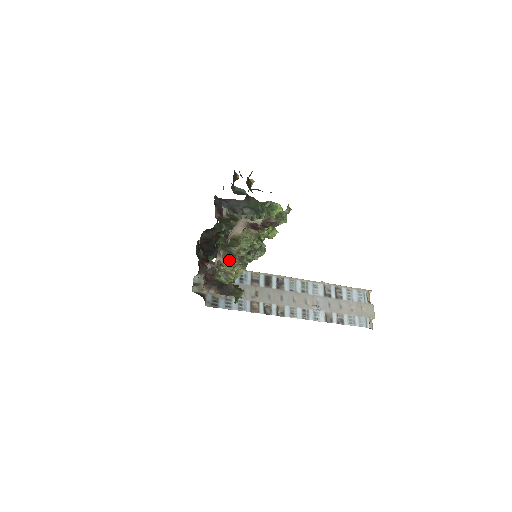
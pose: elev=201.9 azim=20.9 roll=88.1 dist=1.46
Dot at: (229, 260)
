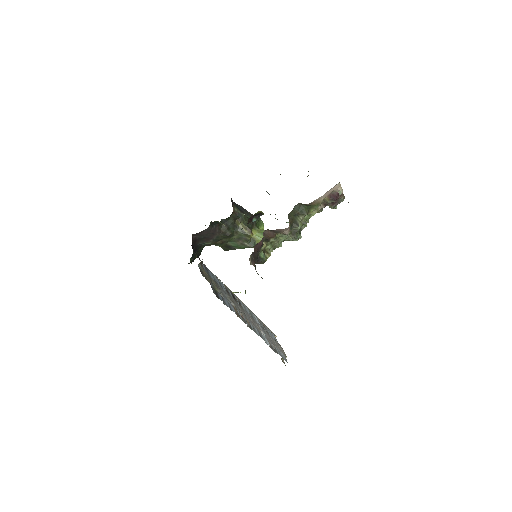
Dot at: (292, 228)
